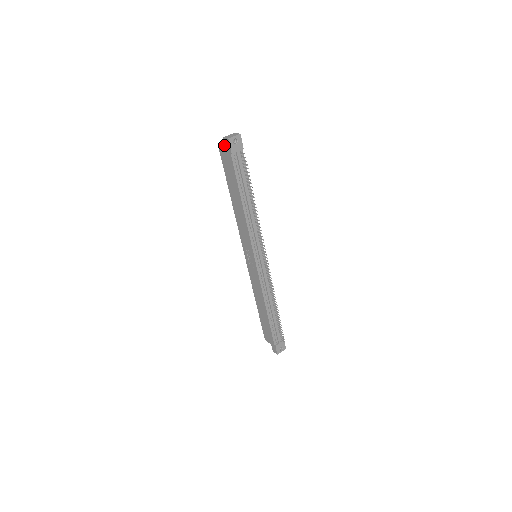
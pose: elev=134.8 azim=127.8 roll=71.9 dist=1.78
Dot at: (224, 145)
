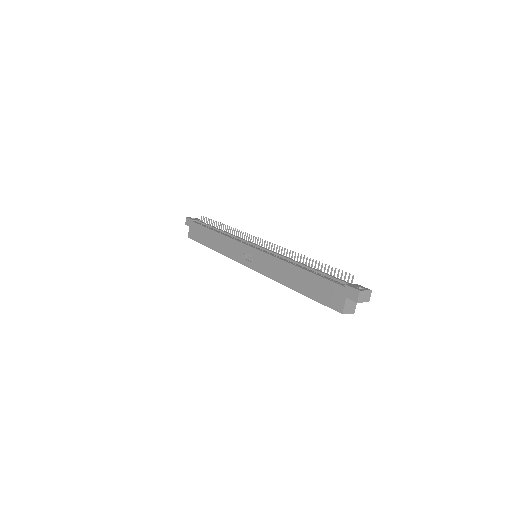
Dot at: occluded
